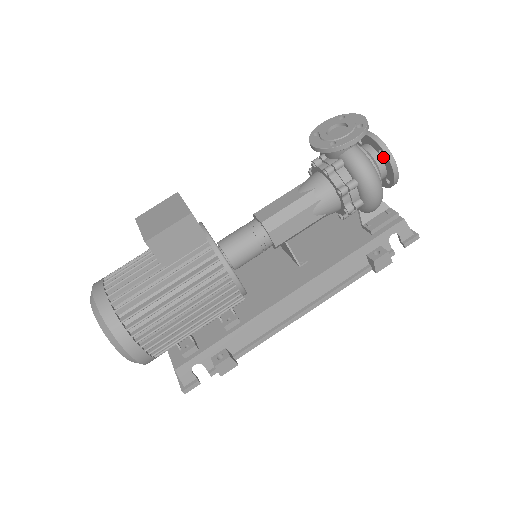
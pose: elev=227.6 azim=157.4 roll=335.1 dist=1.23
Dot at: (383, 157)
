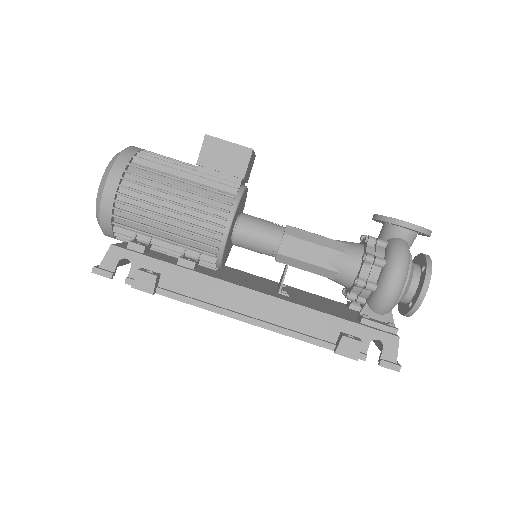
Dot at: (422, 274)
